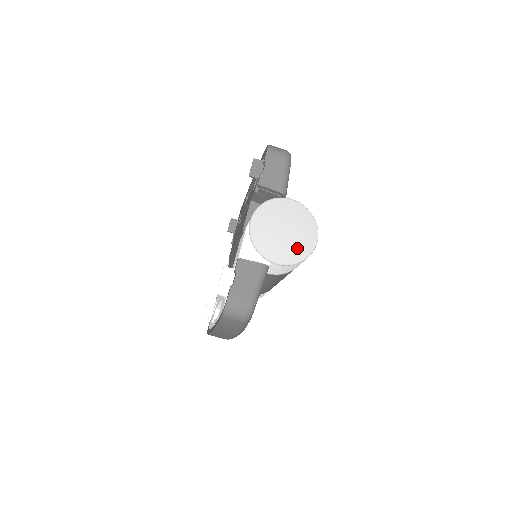
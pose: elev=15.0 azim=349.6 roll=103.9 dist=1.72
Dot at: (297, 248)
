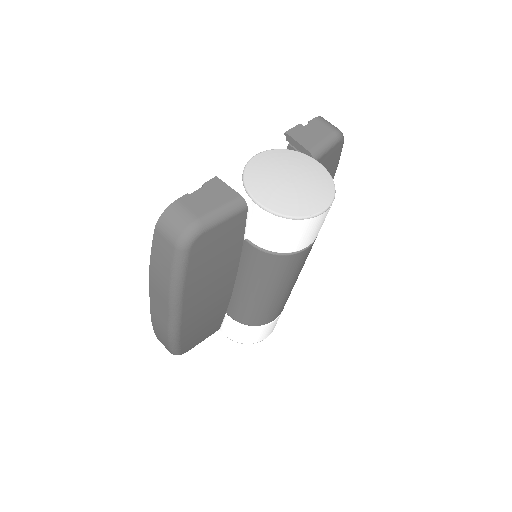
Dot at: (294, 201)
